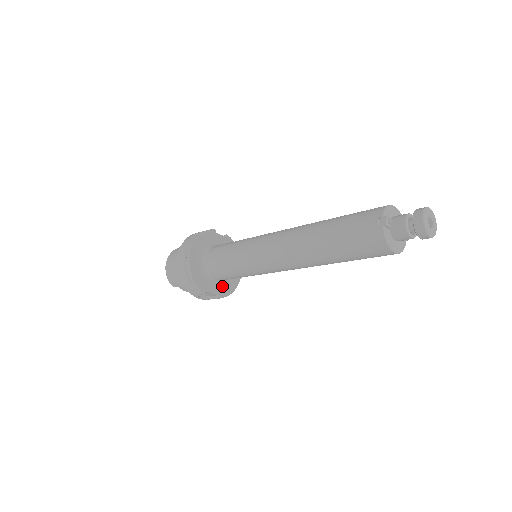
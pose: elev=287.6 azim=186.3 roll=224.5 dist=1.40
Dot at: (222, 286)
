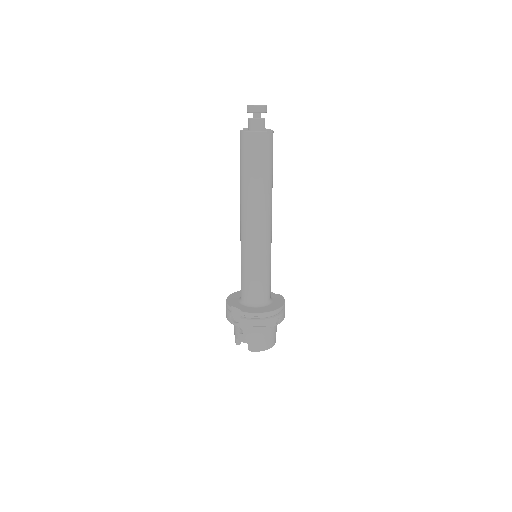
Dot at: (250, 308)
